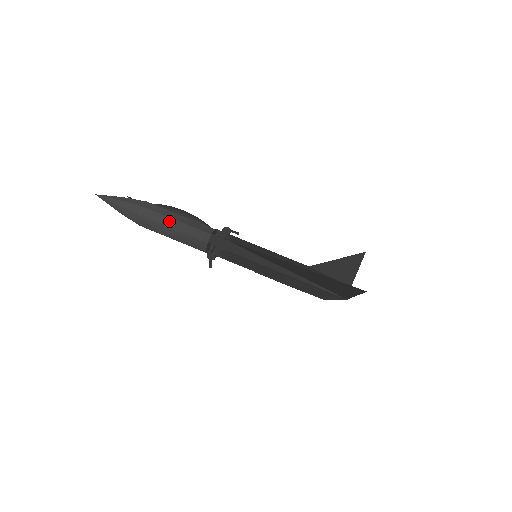
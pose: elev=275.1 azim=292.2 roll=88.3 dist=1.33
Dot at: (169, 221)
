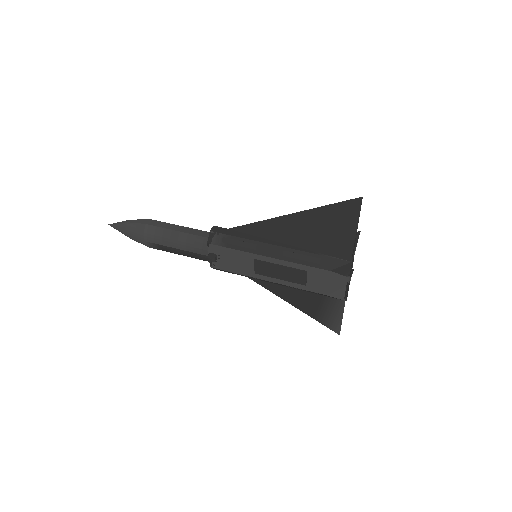
Dot at: (174, 226)
